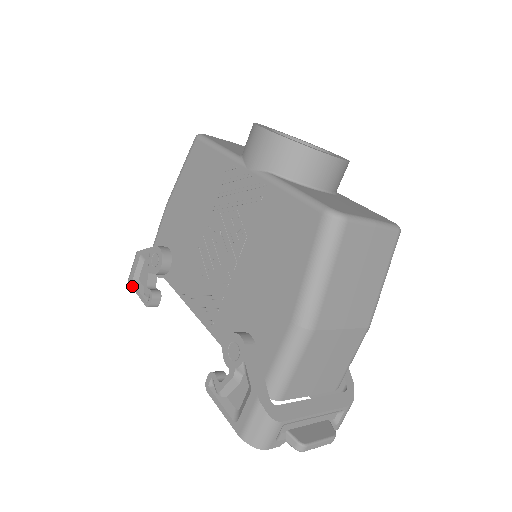
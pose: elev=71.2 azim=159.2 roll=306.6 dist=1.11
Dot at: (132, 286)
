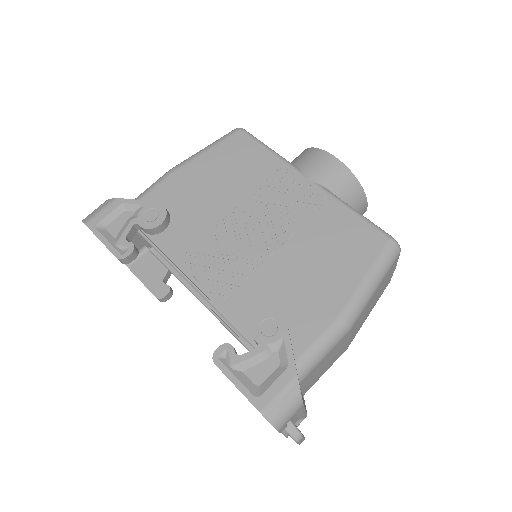
Dot at: (93, 231)
